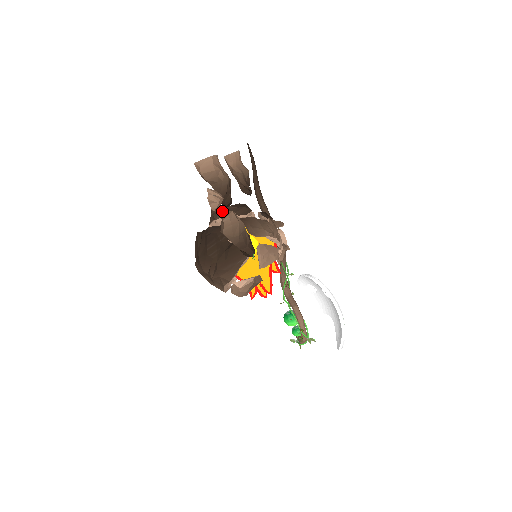
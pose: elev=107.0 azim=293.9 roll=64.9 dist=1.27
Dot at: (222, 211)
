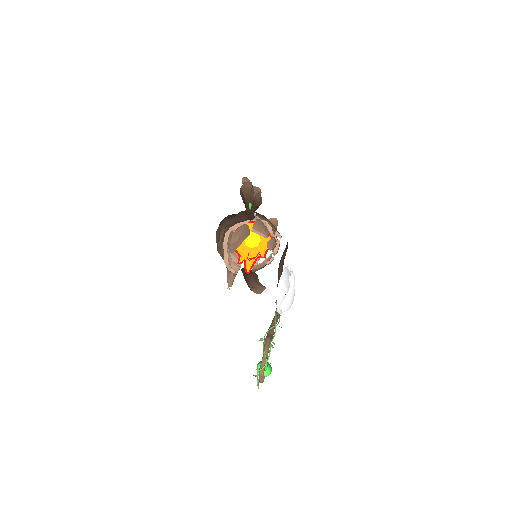
Dot at: occluded
